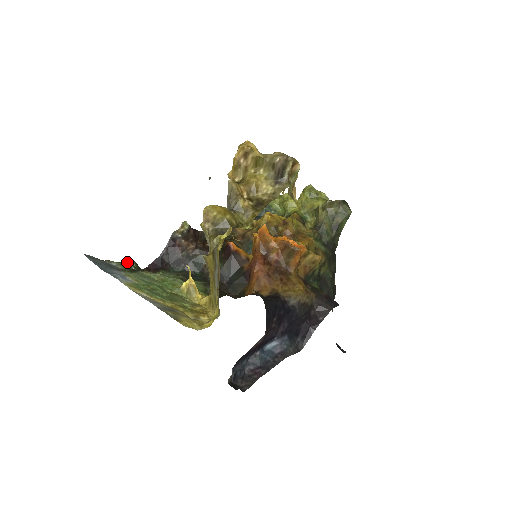
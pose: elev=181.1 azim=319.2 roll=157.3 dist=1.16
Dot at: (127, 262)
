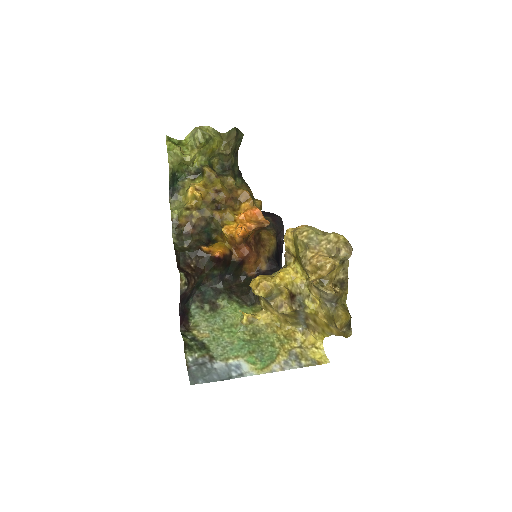
Dot at: (186, 345)
